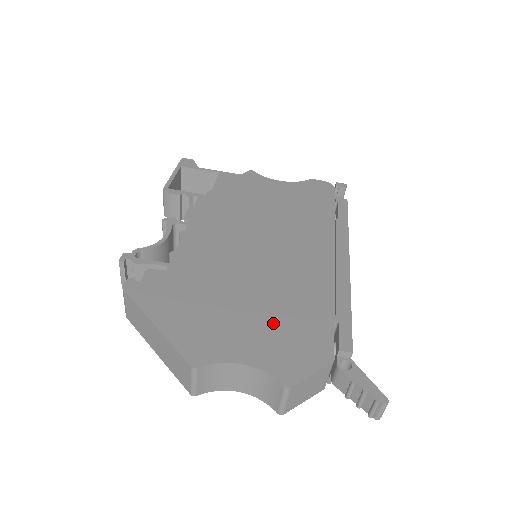
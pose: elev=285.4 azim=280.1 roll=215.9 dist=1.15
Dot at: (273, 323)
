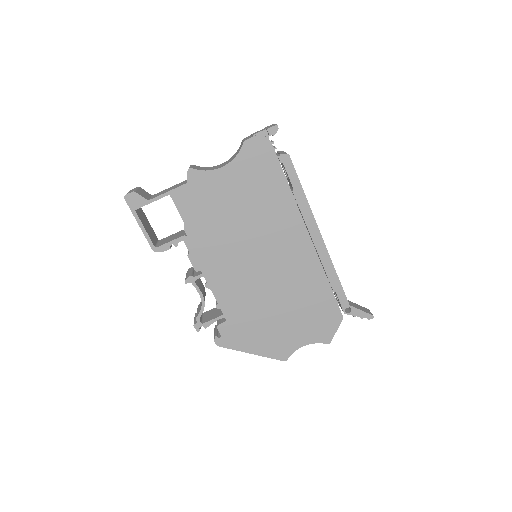
Dot at: (304, 316)
